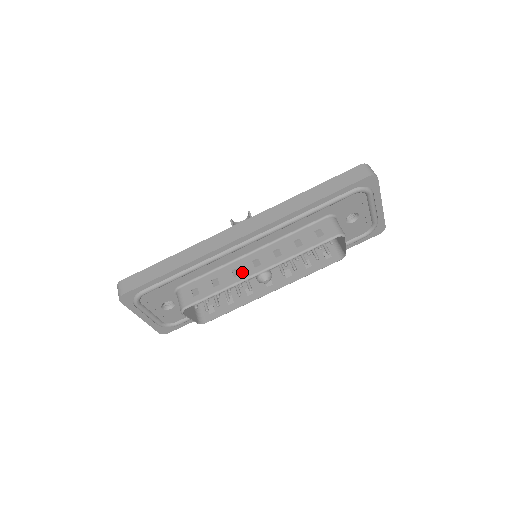
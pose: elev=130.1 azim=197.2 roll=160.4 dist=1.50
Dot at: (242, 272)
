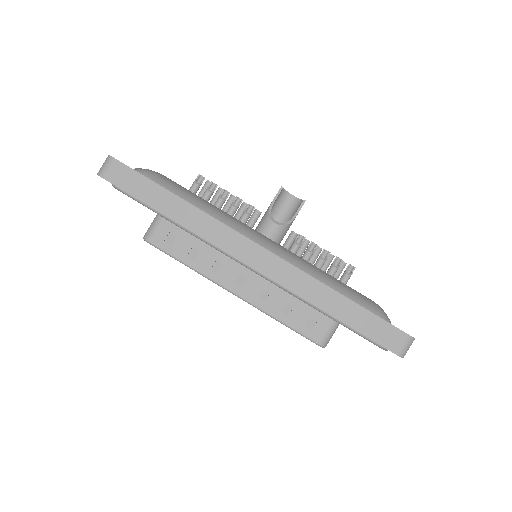
Dot at: (221, 273)
